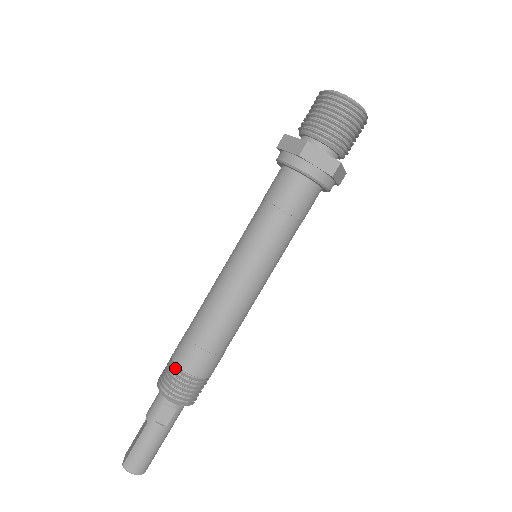
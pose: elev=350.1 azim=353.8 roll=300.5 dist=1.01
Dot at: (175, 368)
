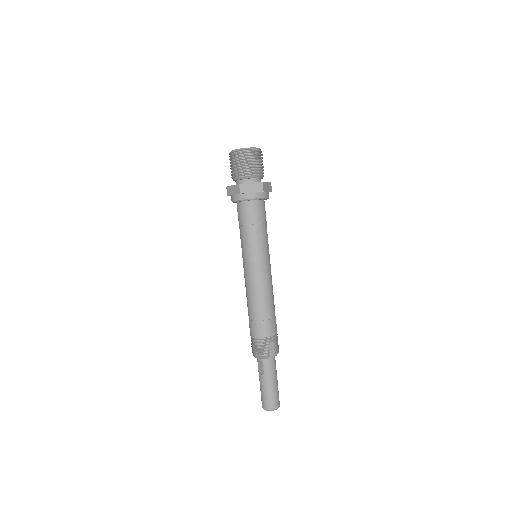
Dot at: (251, 337)
